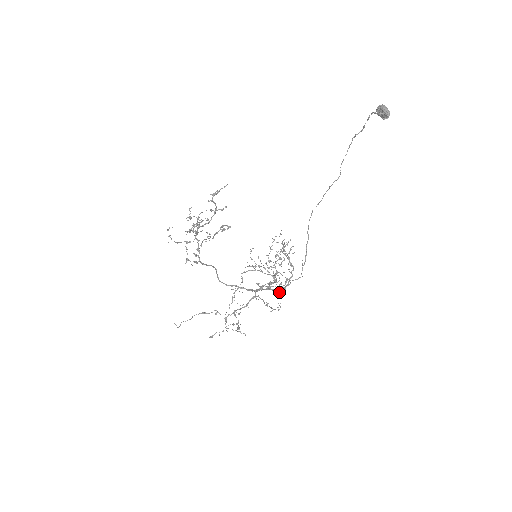
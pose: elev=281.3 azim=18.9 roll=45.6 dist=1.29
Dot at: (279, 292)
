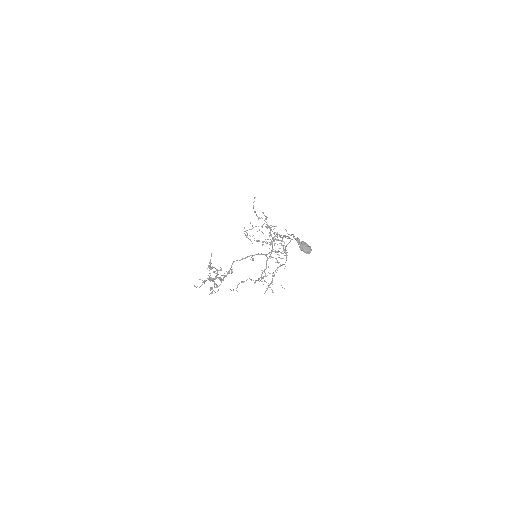
Dot at: (282, 253)
